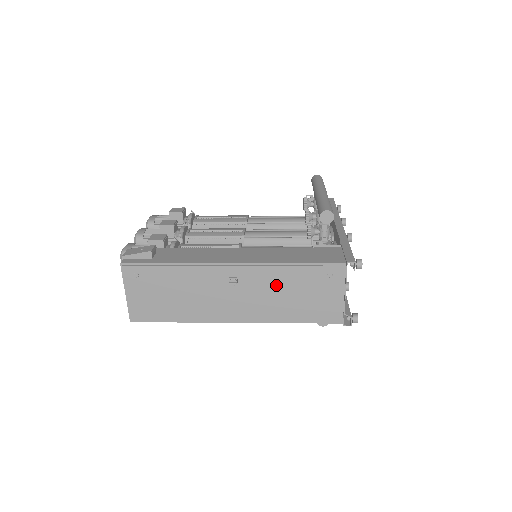
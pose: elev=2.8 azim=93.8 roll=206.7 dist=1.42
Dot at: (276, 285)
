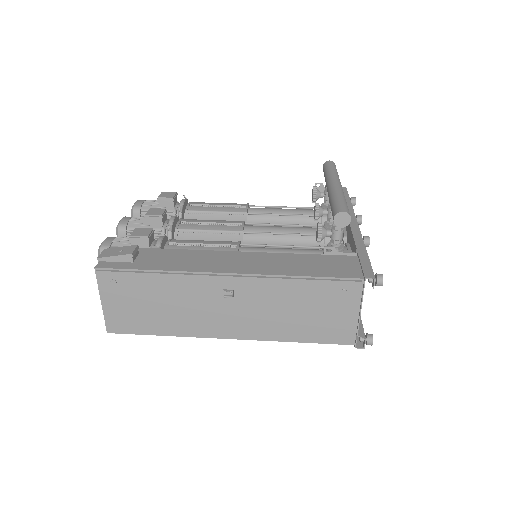
Dot at: (279, 300)
